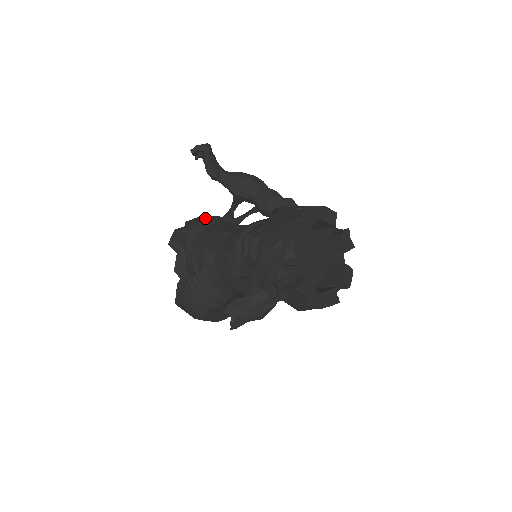
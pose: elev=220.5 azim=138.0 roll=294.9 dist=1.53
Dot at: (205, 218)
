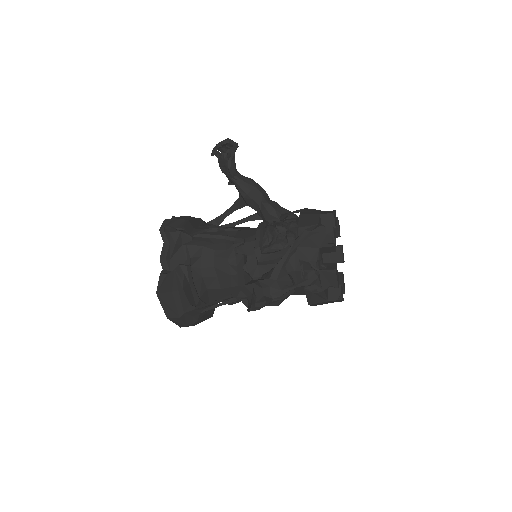
Dot at: occluded
